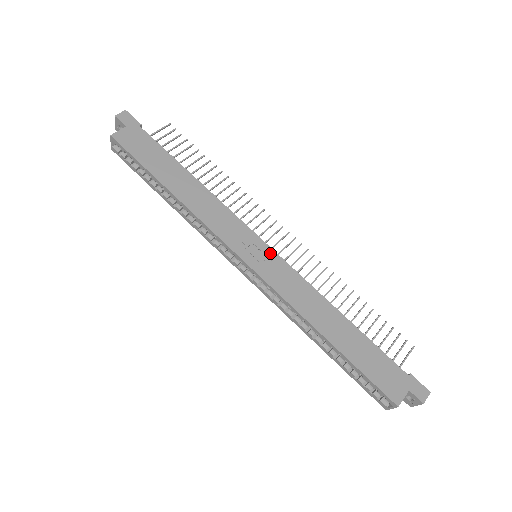
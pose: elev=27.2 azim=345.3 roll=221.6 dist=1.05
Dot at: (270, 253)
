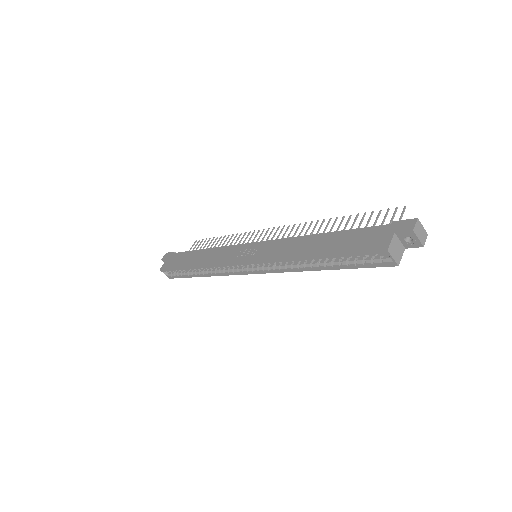
Dot at: (258, 245)
